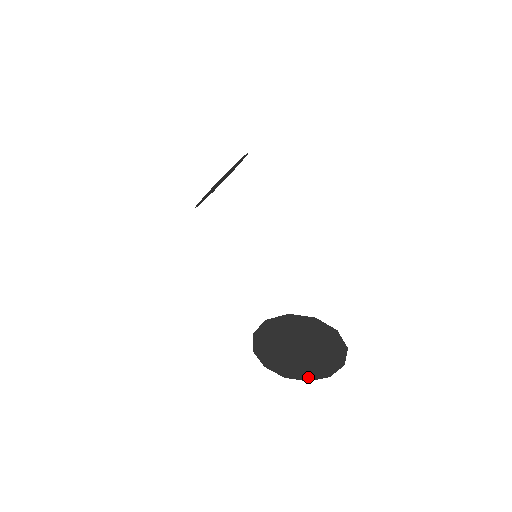
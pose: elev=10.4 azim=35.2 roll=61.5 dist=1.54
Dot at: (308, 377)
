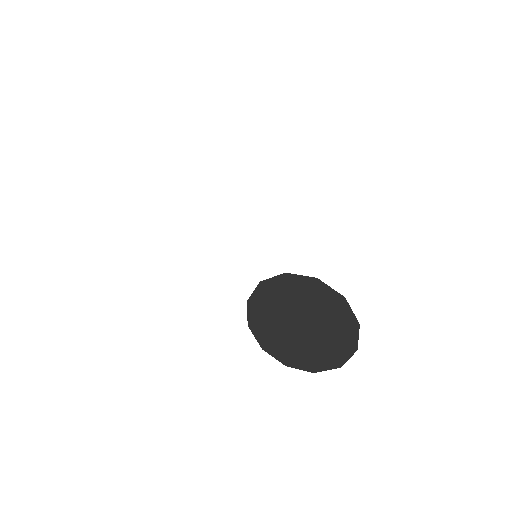
Dot at: (336, 361)
